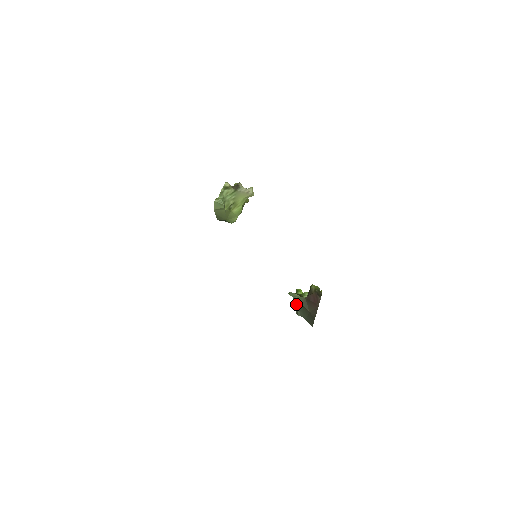
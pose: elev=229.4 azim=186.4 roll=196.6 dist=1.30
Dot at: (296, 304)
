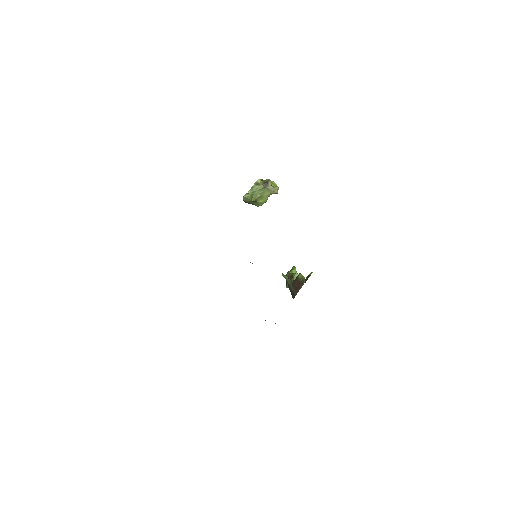
Dot at: occluded
